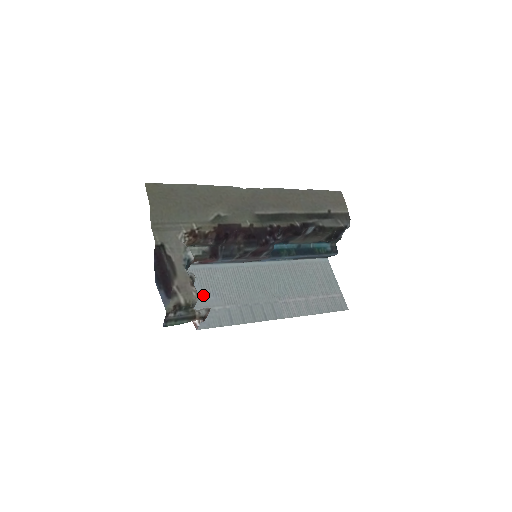
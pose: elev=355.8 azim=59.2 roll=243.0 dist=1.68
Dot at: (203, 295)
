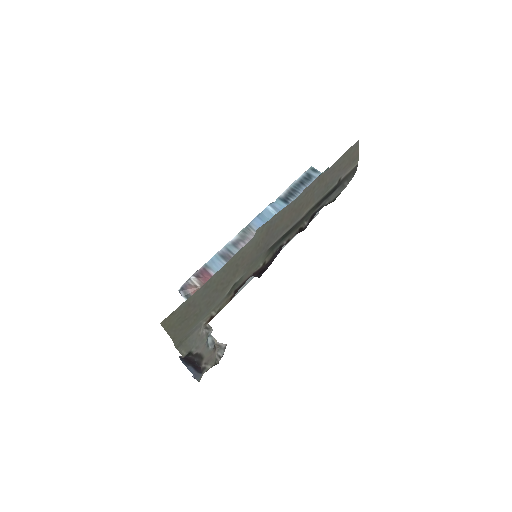
Dot at: occluded
